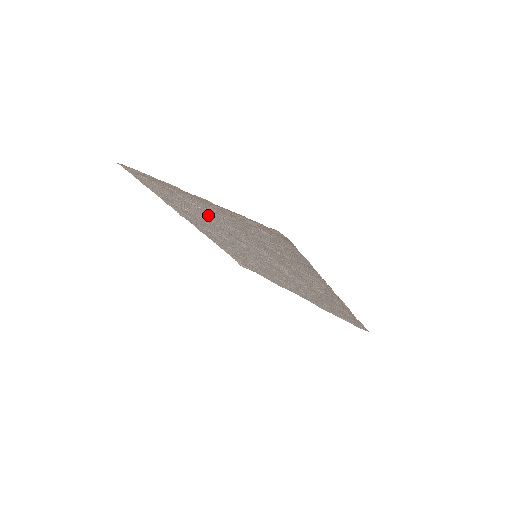
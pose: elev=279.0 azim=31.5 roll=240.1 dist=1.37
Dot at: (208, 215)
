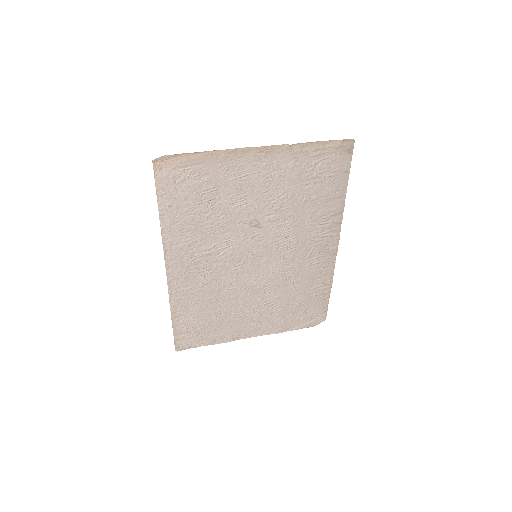
Dot at: (249, 191)
